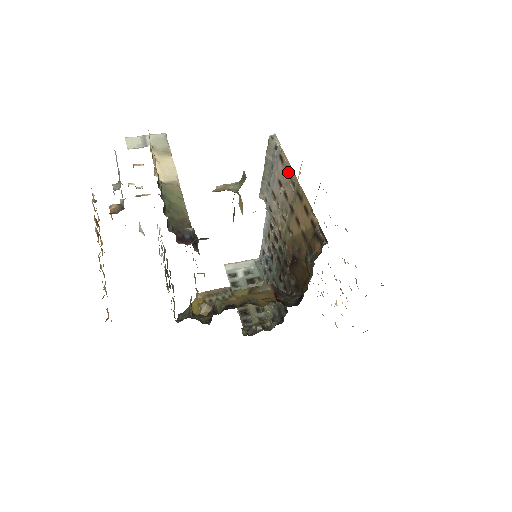
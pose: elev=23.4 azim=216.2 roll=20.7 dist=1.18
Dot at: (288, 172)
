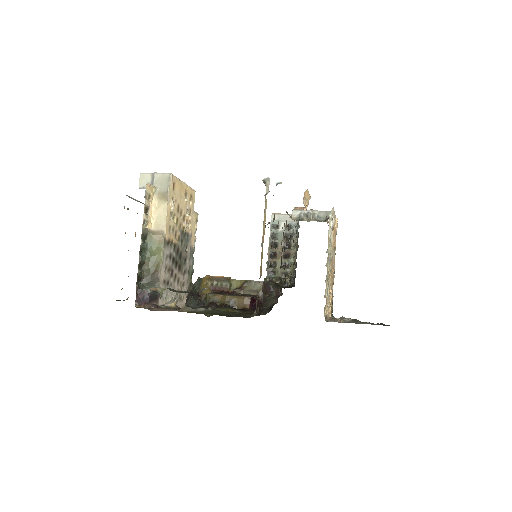
Dot at: occluded
